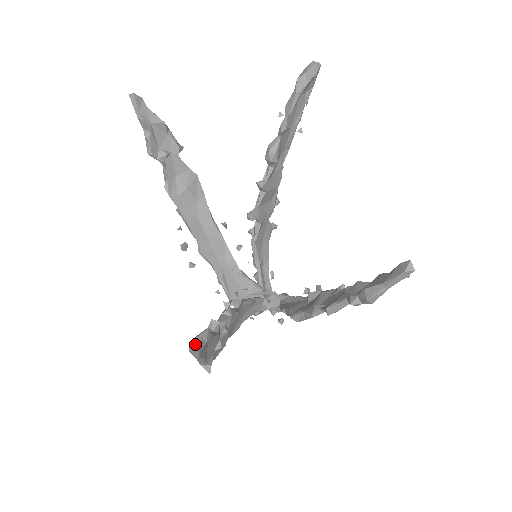
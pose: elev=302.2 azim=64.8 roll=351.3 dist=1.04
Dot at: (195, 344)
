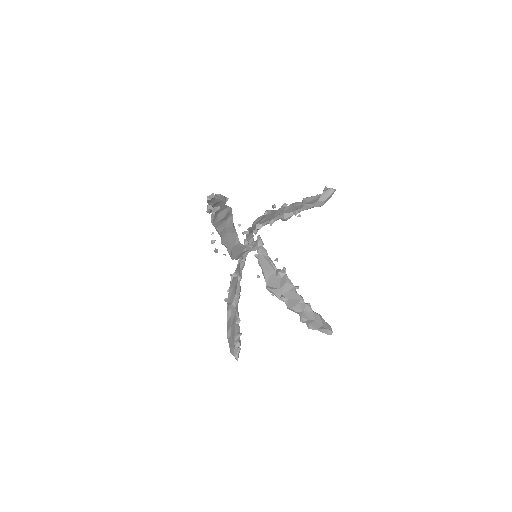
Dot at: (236, 358)
